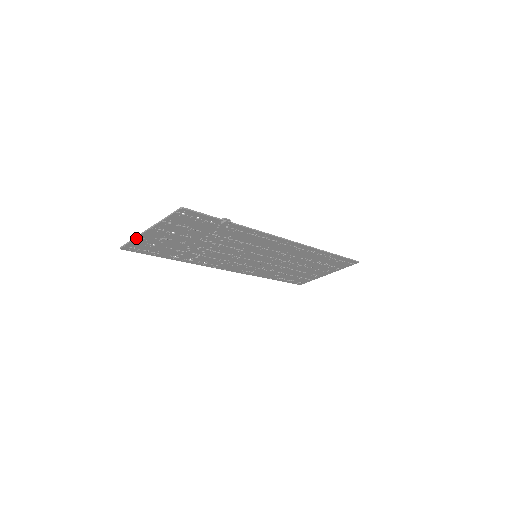
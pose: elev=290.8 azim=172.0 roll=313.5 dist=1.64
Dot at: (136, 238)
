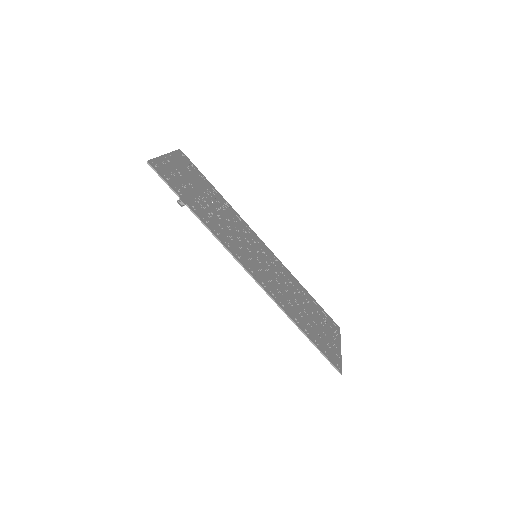
Dot at: (171, 153)
